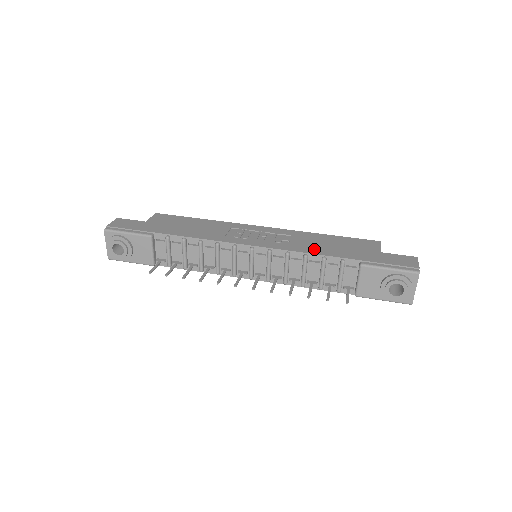
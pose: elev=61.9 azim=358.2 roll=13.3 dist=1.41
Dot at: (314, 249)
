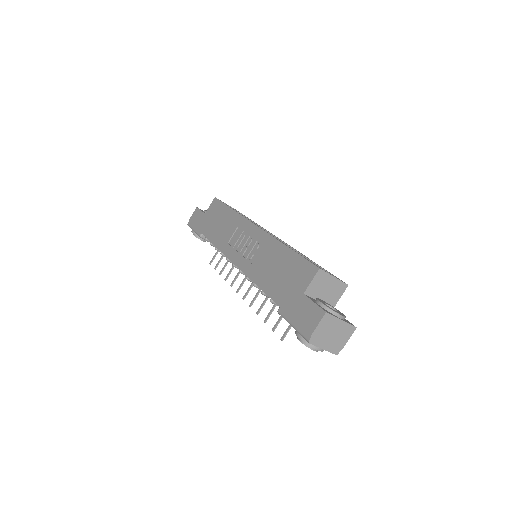
Dot at: (261, 277)
